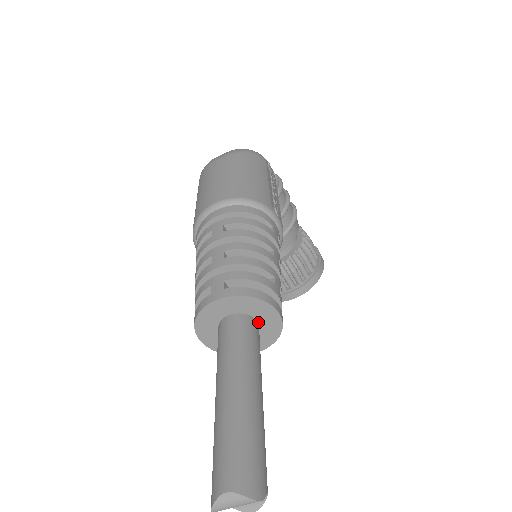
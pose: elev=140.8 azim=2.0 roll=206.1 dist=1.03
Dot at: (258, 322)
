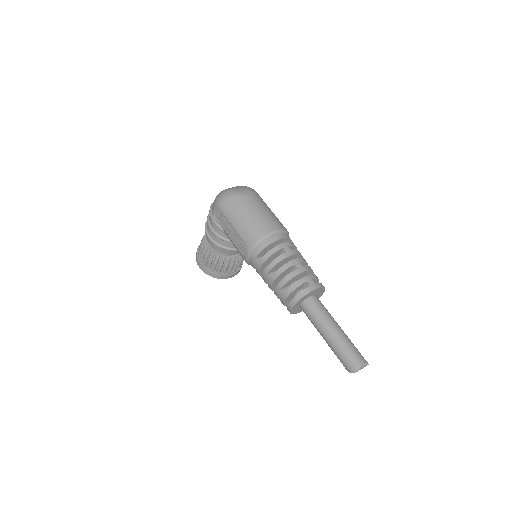
Dot at: occluded
